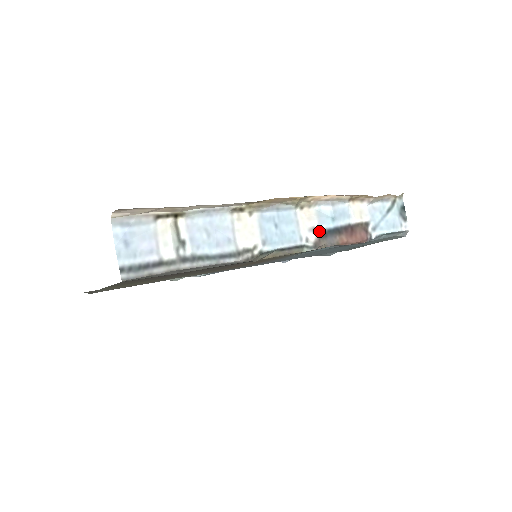
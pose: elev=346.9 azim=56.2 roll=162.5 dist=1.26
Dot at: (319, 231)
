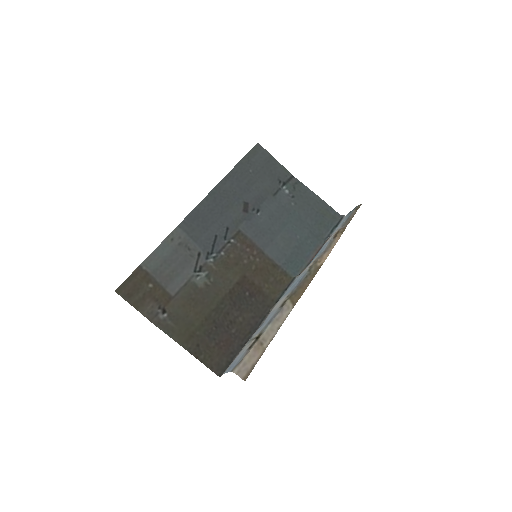
Dot at: occluded
